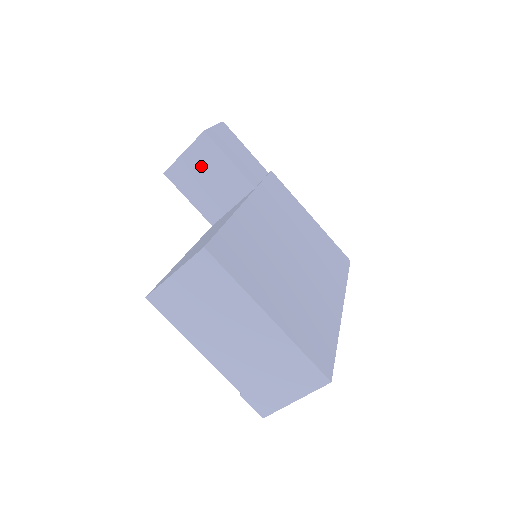
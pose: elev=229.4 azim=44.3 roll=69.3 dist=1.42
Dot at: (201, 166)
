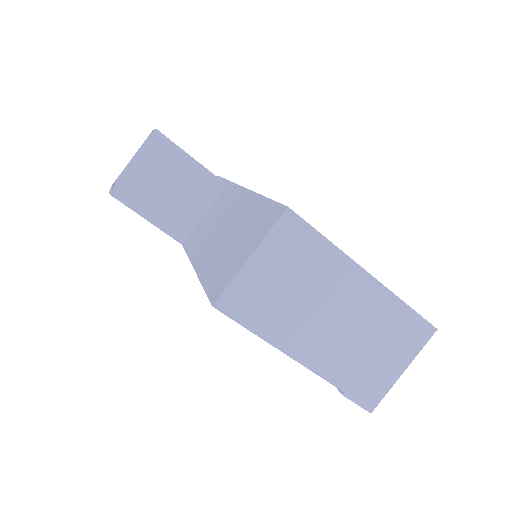
Dot at: (158, 173)
